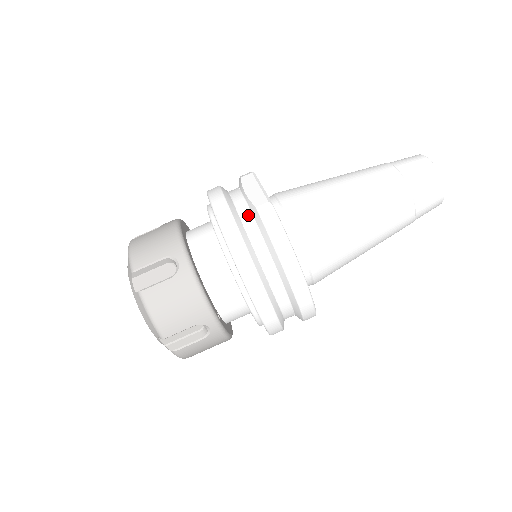
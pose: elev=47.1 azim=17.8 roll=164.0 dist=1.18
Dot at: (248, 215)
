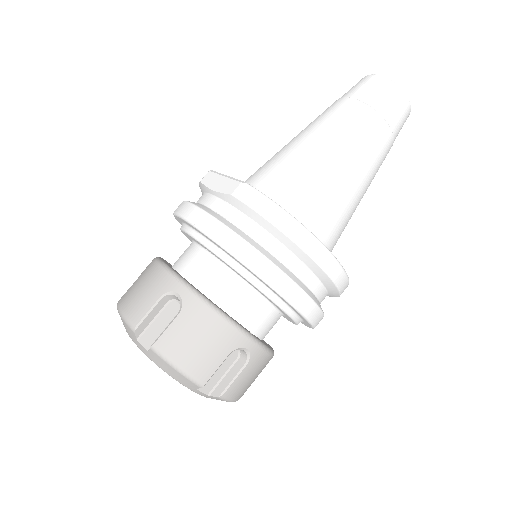
Dot at: (227, 208)
